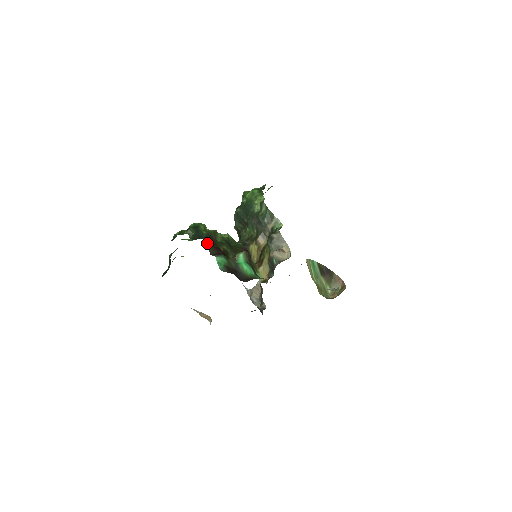
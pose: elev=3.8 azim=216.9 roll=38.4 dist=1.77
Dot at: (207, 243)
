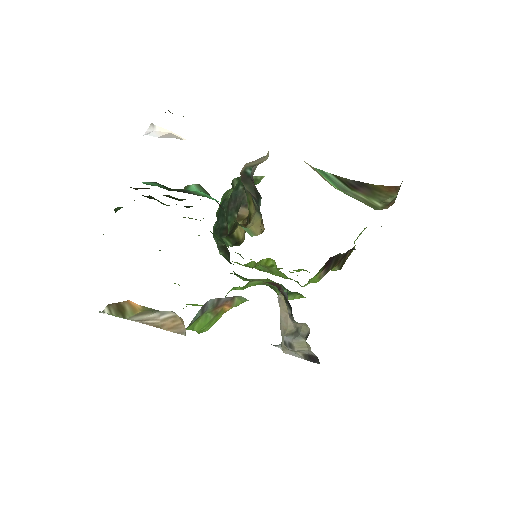
Dot at: (133, 188)
